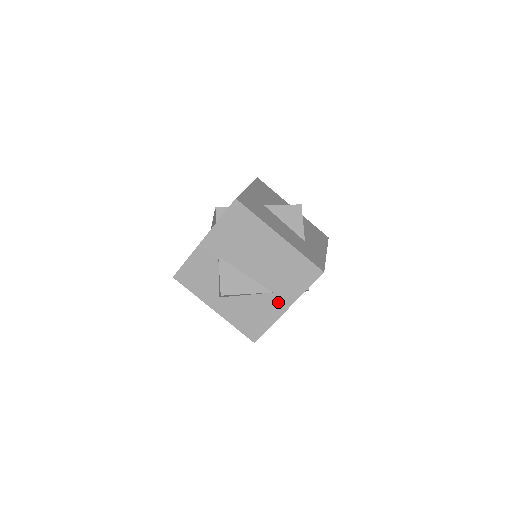
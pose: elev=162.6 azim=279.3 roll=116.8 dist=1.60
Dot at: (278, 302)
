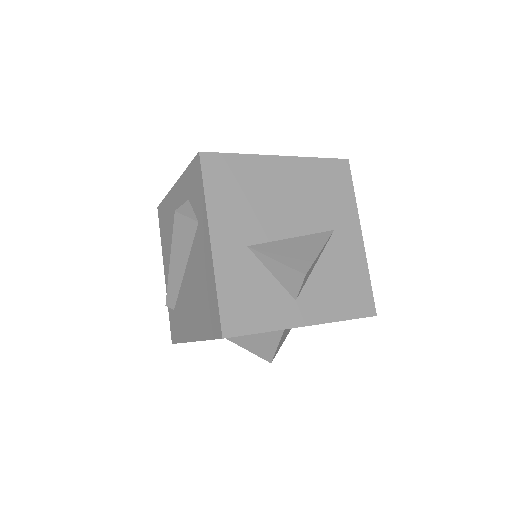
Dot at: (348, 237)
